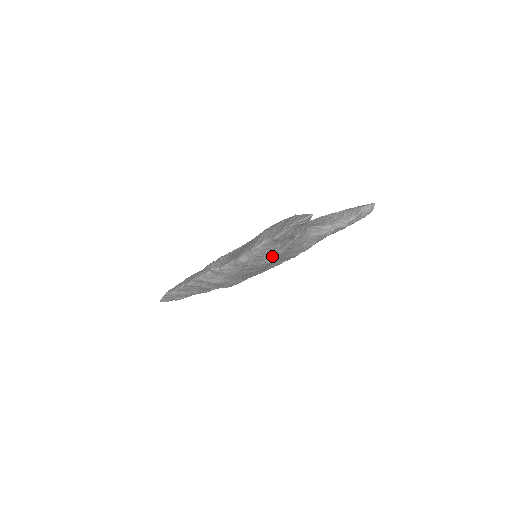
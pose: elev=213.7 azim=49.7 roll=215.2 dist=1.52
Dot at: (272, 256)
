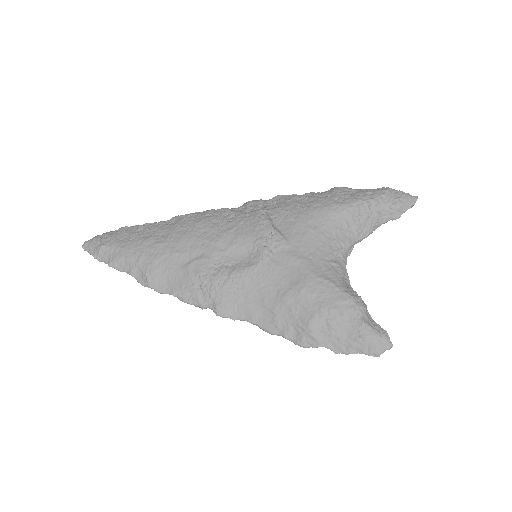
Dot at: occluded
